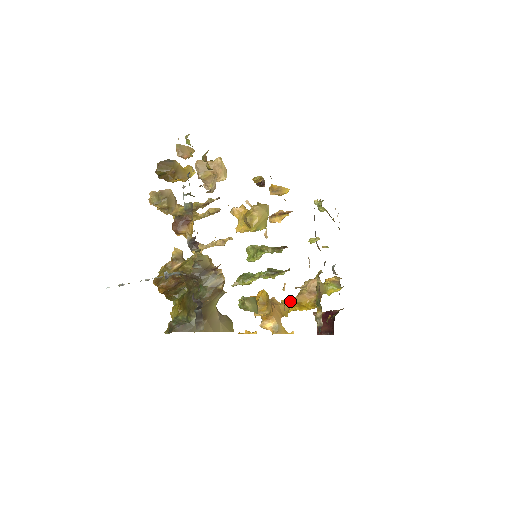
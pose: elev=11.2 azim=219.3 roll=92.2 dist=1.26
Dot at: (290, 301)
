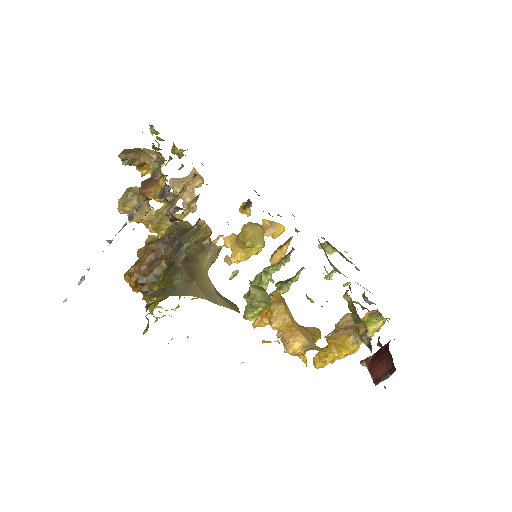
Dot at: (323, 348)
